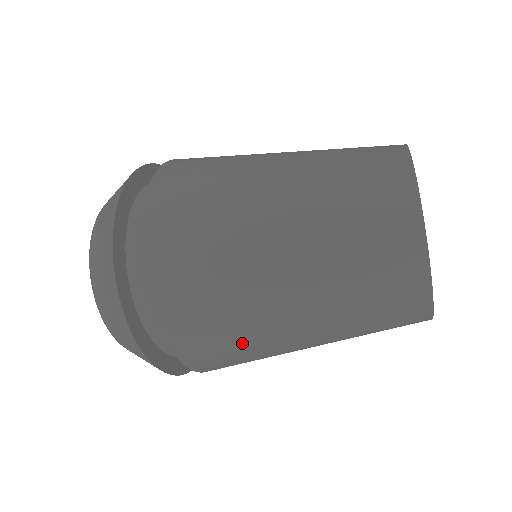
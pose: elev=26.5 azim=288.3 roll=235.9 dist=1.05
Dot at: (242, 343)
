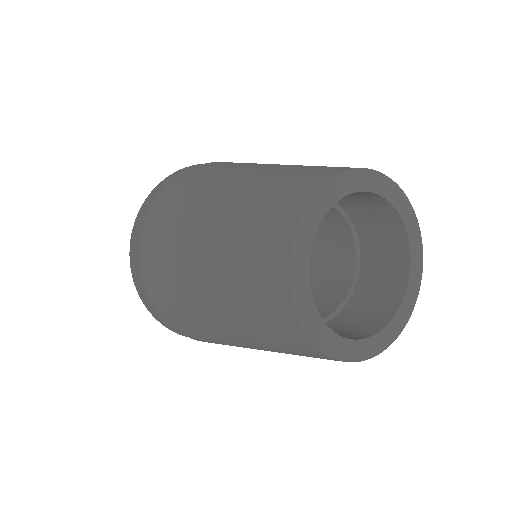
Dot at: occluded
